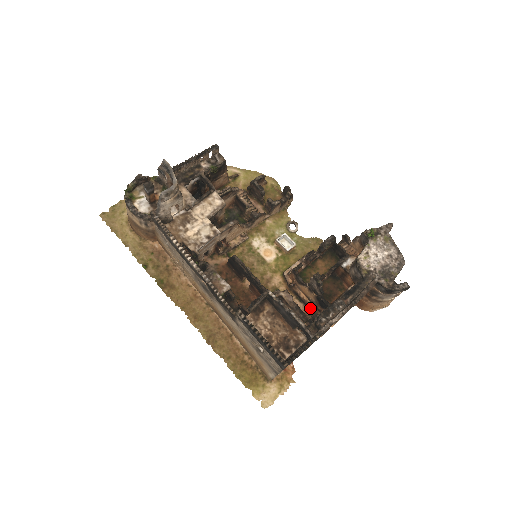
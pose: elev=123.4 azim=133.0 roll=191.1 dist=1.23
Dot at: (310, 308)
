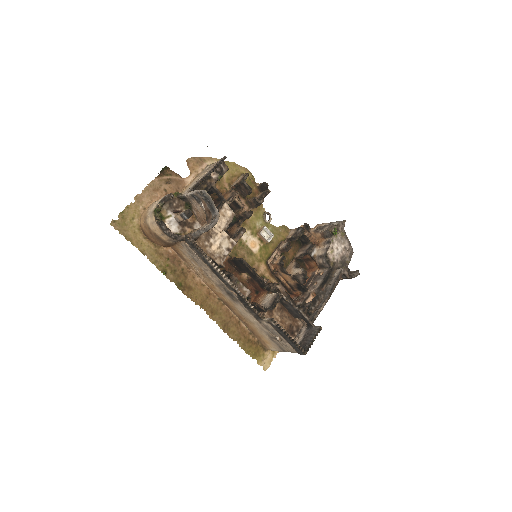
Dot at: (288, 289)
